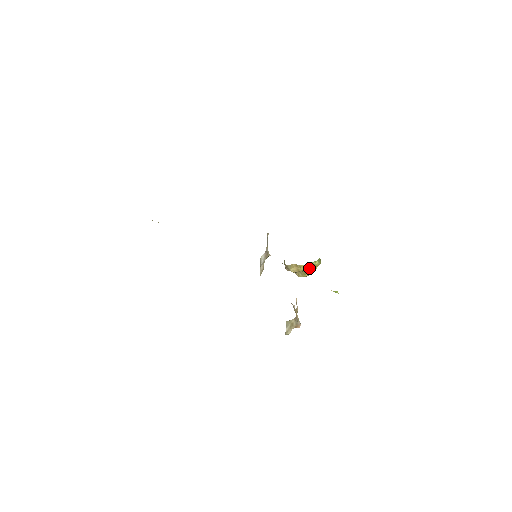
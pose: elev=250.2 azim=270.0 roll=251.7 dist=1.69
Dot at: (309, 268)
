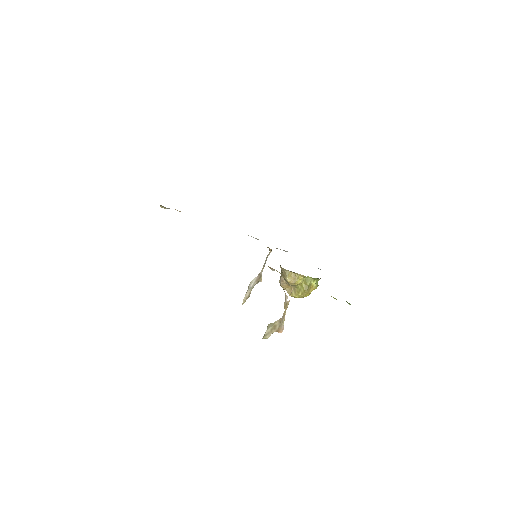
Dot at: (305, 285)
